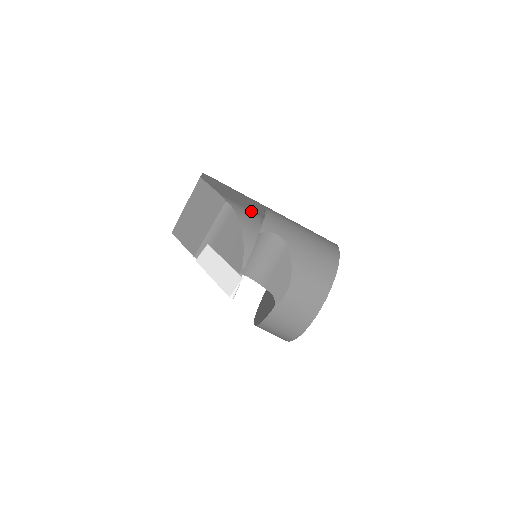
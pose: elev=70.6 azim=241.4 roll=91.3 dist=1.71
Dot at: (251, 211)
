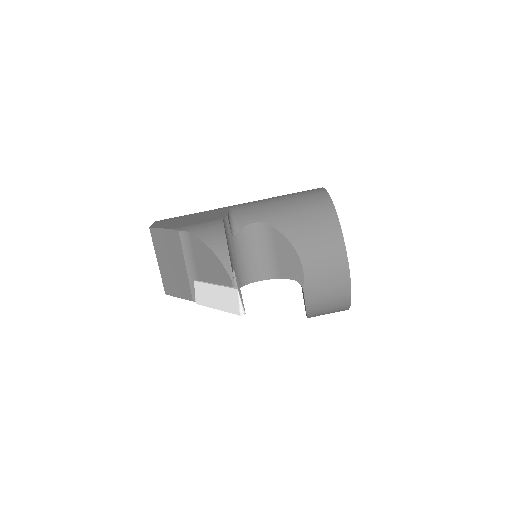
Dot at: (209, 221)
